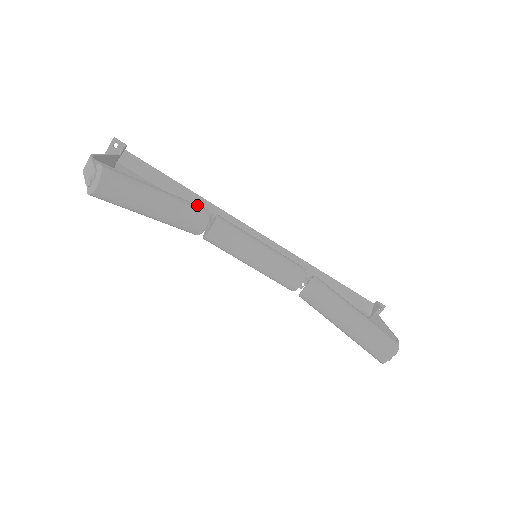
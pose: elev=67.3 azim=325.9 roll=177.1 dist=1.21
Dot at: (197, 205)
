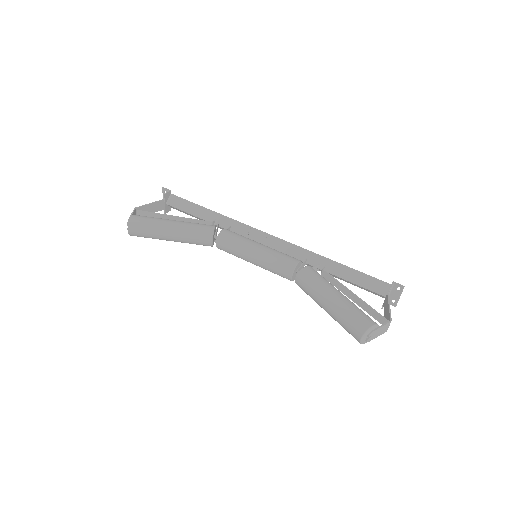
Dot at: (205, 225)
